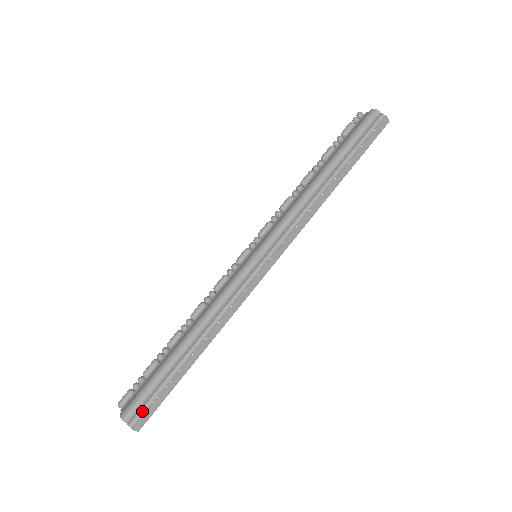
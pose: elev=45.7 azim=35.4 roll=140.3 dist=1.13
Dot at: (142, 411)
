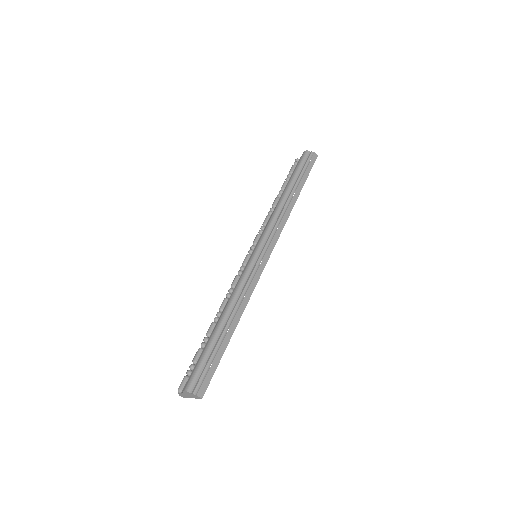
Dot at: (201, 379)
